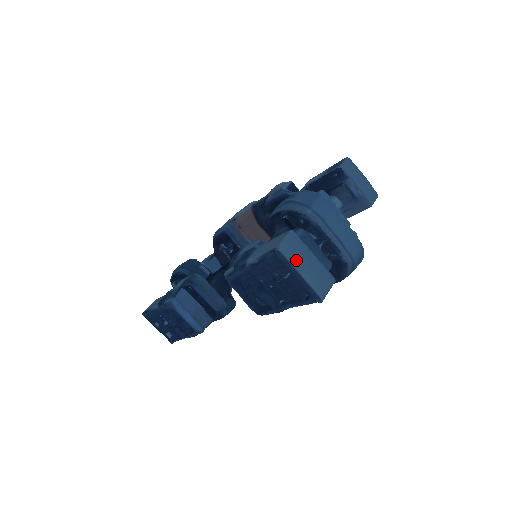
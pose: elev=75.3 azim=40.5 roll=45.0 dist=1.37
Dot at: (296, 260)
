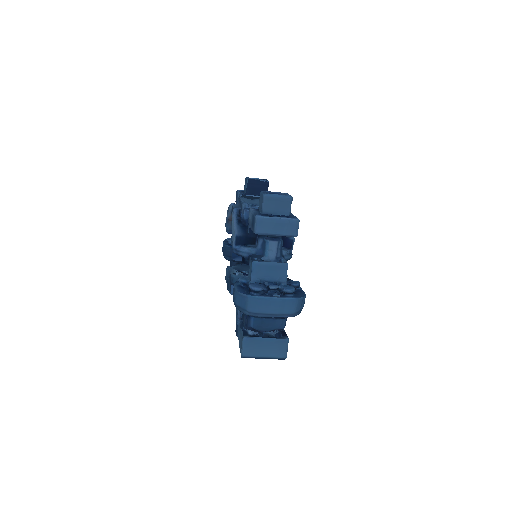
Dot at: (256, 352)
